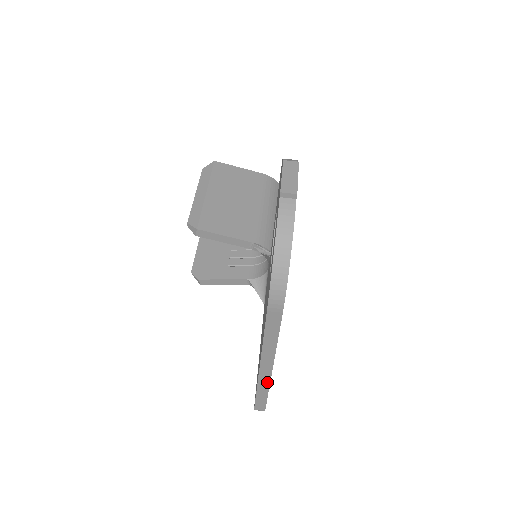
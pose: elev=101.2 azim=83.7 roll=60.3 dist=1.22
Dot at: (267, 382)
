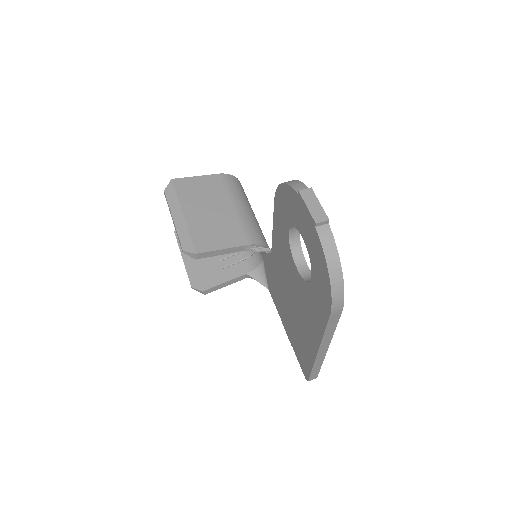
Dot at: (322, 360)
